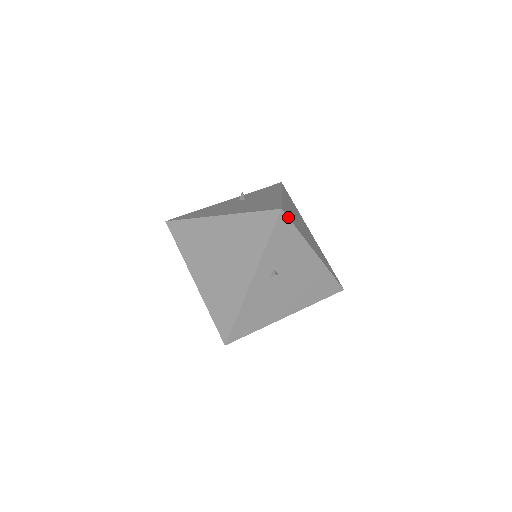
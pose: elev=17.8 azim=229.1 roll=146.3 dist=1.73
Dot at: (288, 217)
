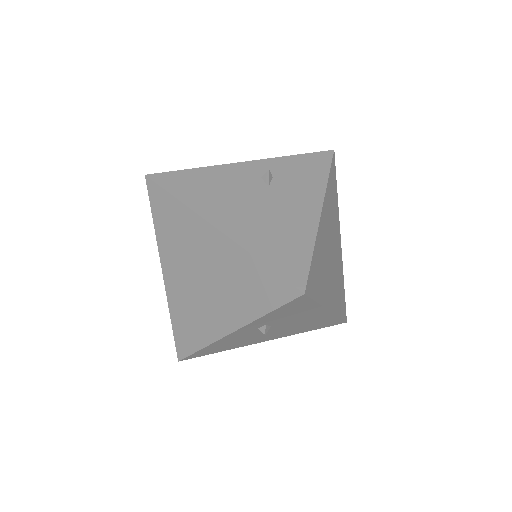
Dot at: (310, 296)
